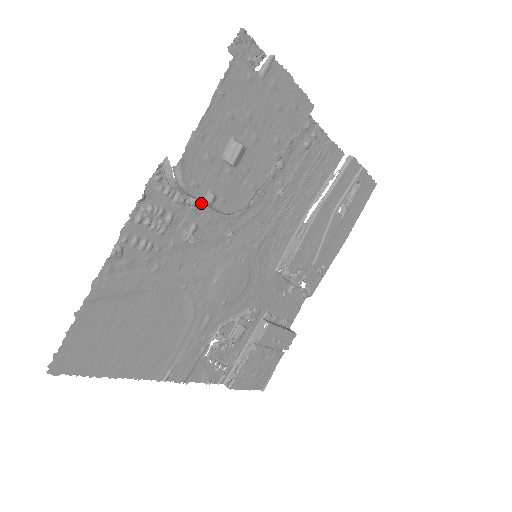
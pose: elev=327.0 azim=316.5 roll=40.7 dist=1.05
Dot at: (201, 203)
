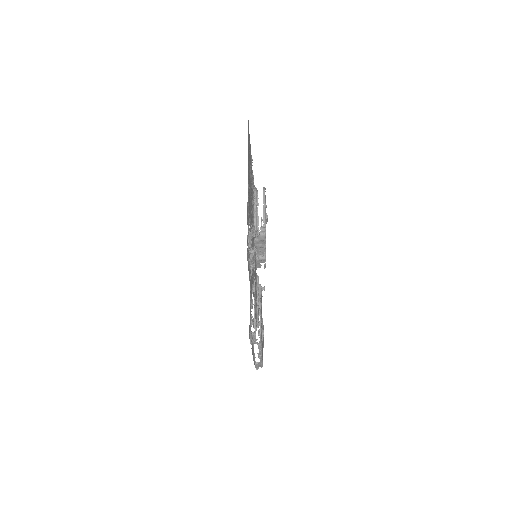
Dot at: (253, 210)
